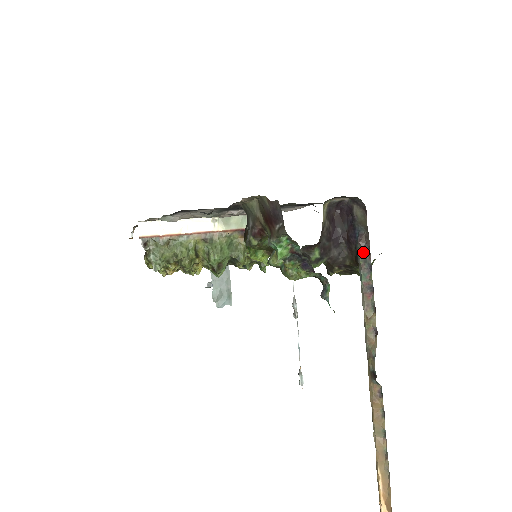
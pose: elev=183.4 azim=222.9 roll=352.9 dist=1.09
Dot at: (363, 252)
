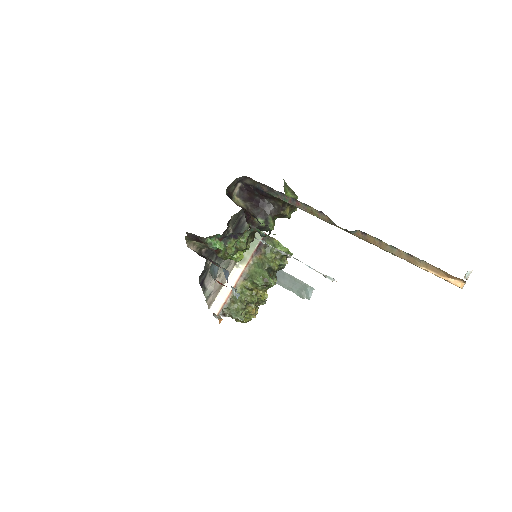
Dot at: (271, 192)
